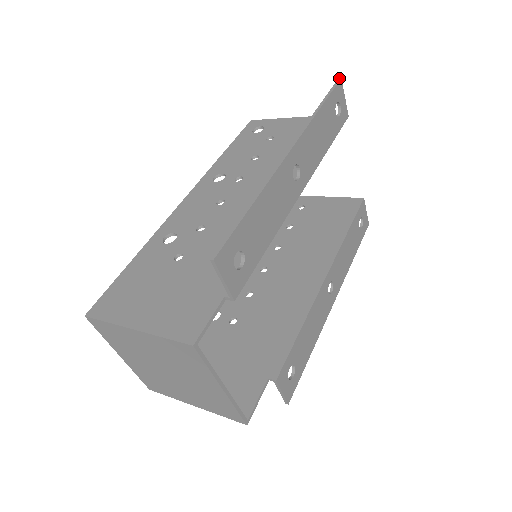
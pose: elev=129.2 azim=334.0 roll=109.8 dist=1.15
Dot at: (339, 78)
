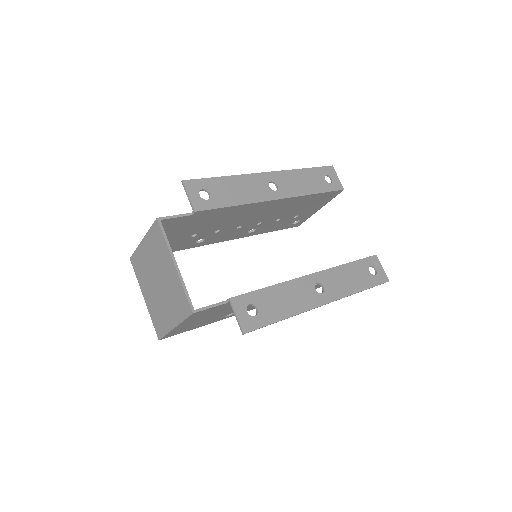
Dot at: (331, 166)
